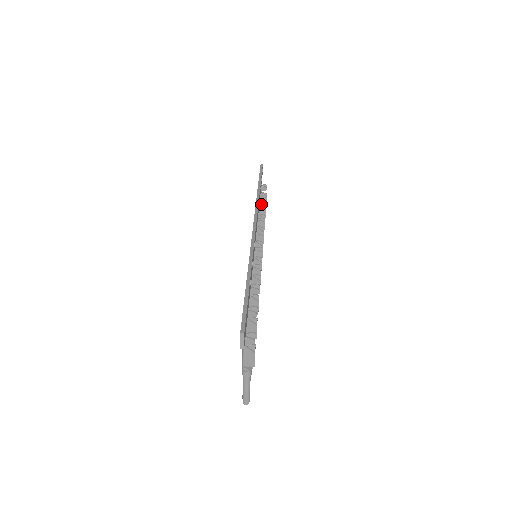
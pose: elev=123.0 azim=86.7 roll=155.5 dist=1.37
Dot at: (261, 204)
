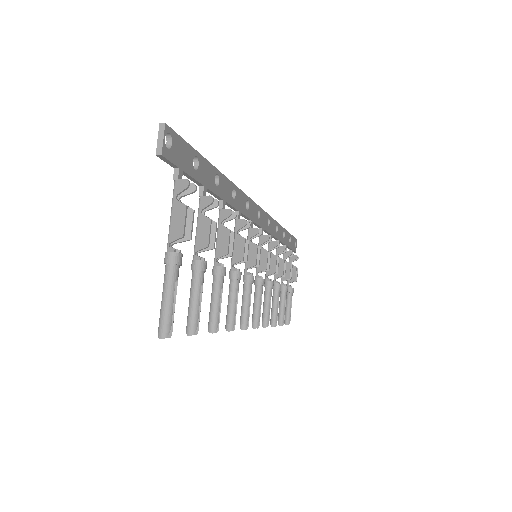
Dot at: occluded
